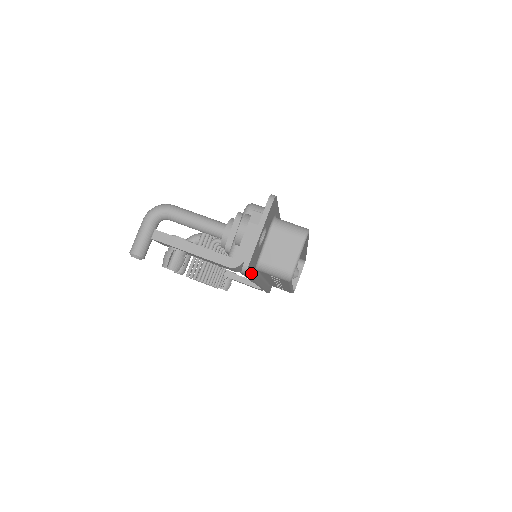
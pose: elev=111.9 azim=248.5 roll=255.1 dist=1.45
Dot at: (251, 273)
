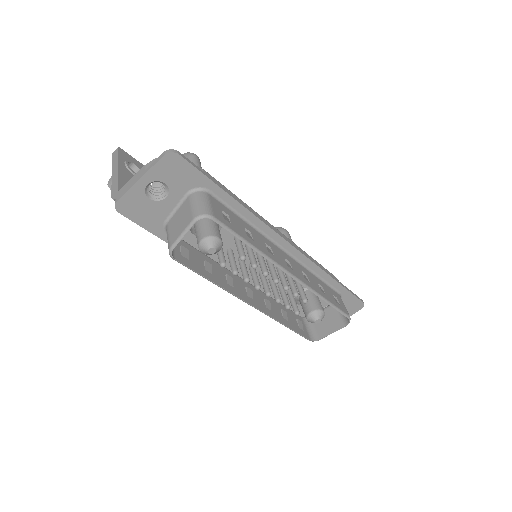
Dot at: (147, 225)
